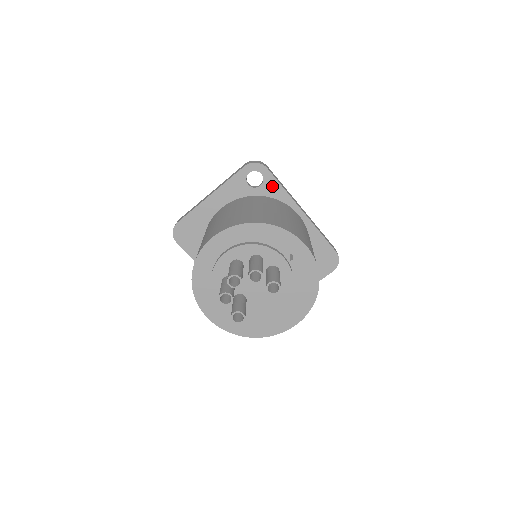
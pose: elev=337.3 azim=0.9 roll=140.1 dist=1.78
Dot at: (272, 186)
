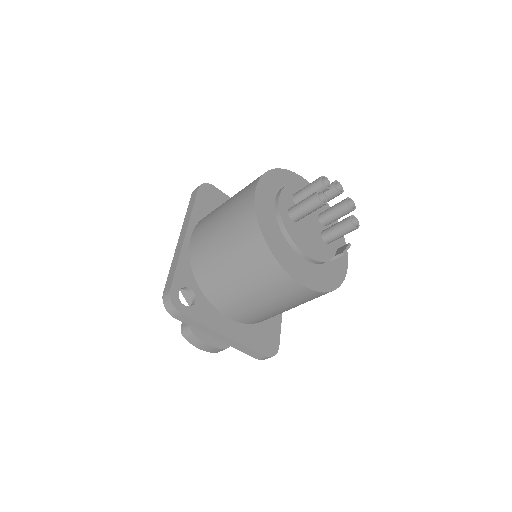
Dot at: occluded
